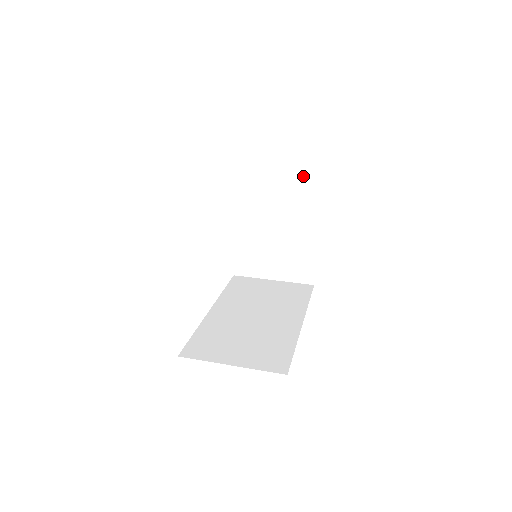
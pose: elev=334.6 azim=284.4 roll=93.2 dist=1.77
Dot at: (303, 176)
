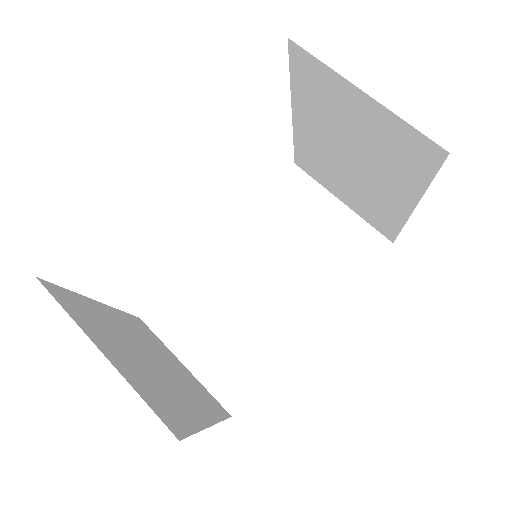
Dot at: (411, 135)
